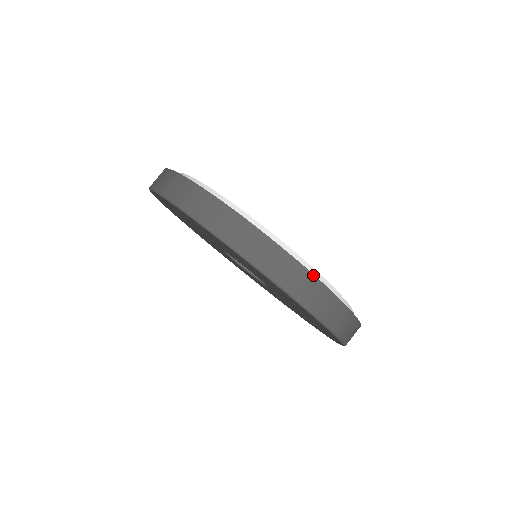
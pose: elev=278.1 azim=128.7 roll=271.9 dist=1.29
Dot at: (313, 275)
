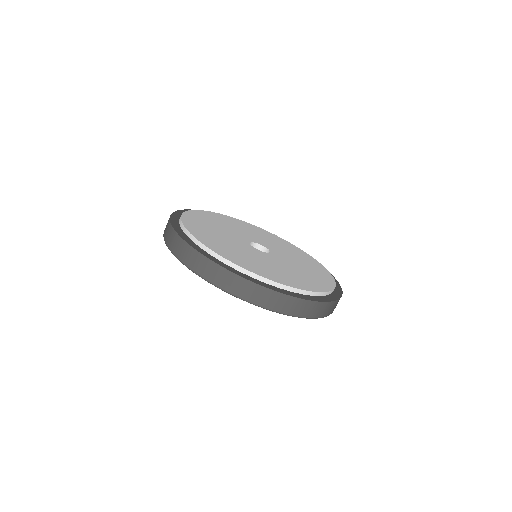
Dot at: (278, 292)
